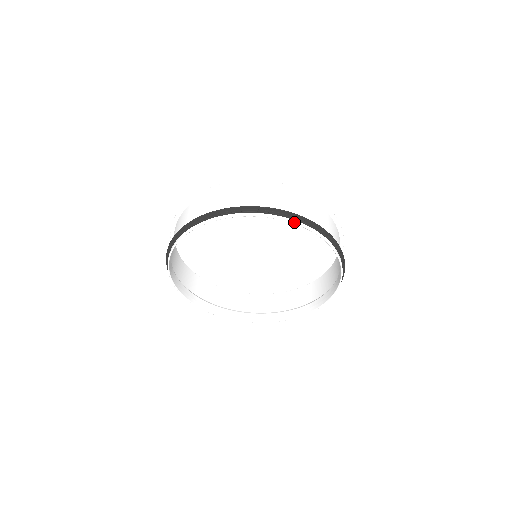
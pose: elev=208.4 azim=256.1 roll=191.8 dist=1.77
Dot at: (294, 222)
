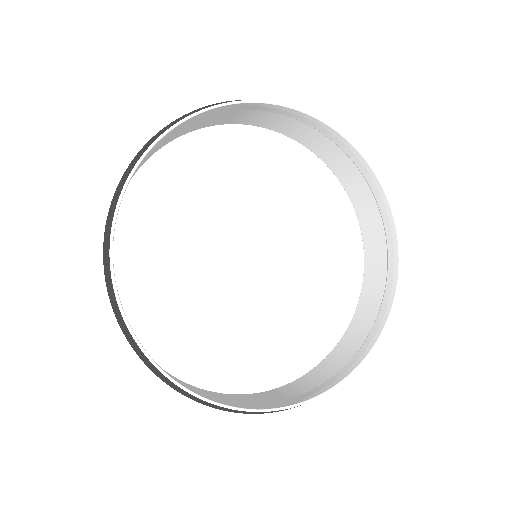
Dot at: (381, 181)
